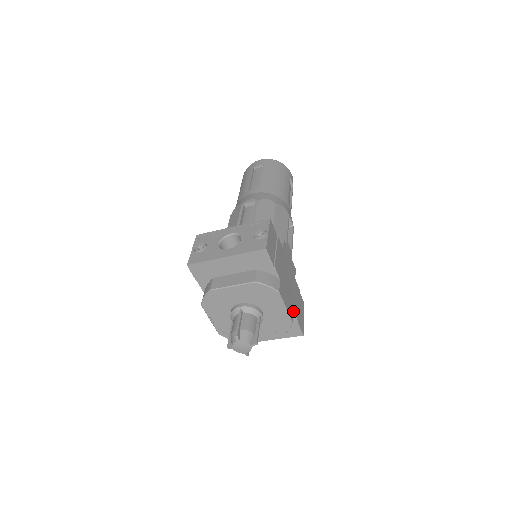
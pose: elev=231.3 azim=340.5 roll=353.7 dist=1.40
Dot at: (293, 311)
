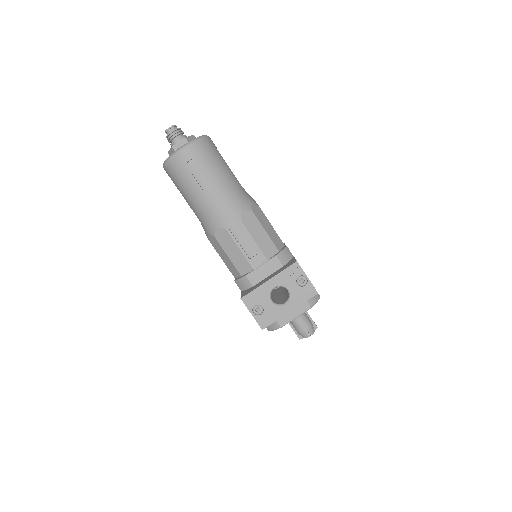
Dot at: occluded
